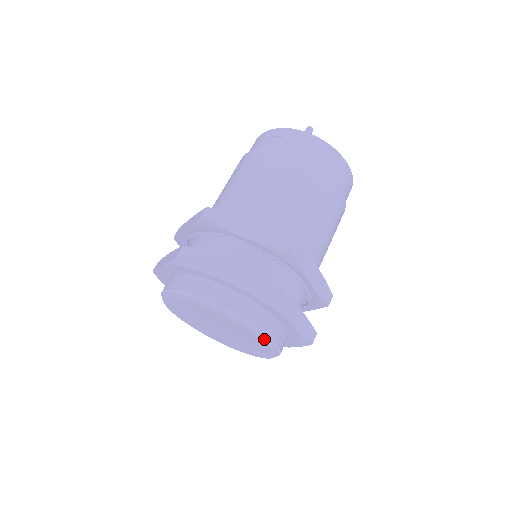
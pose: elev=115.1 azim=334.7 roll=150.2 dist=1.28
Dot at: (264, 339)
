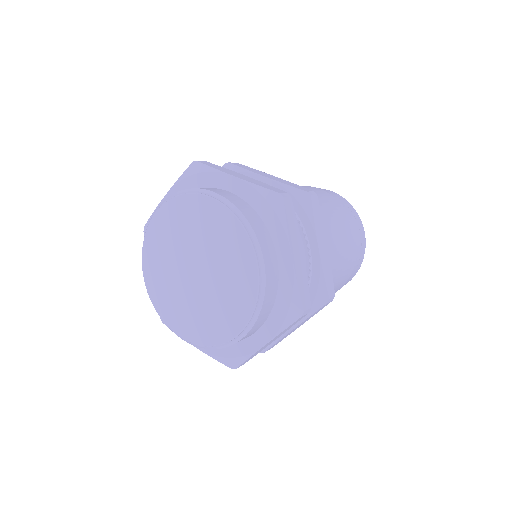
Dot at: (203, 195)
